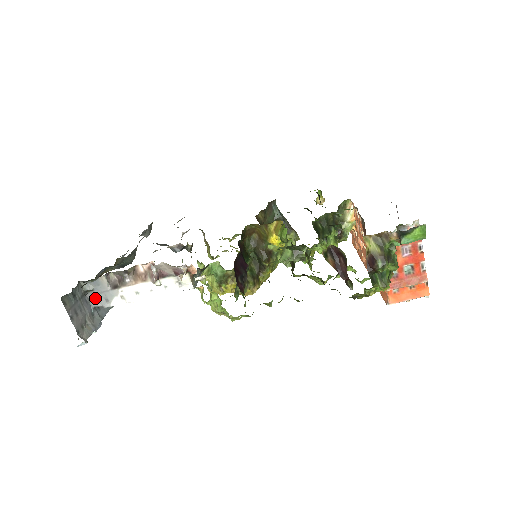
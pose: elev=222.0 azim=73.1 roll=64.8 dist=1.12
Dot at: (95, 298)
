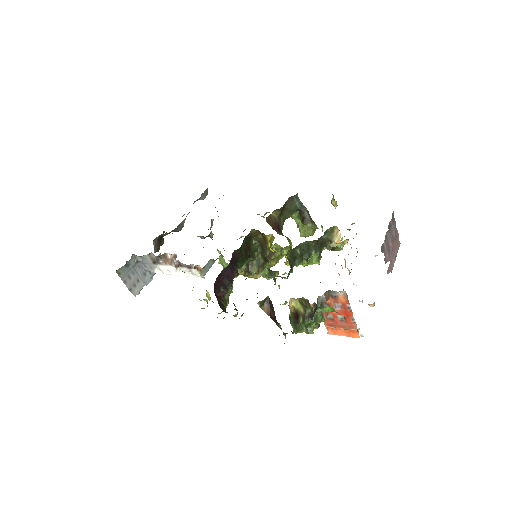
Dot at: (145, 265)
